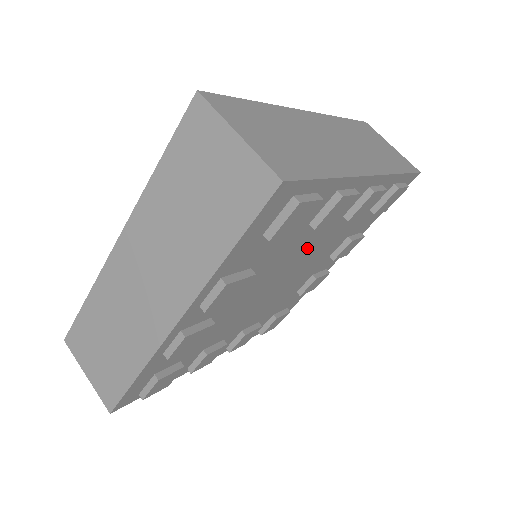
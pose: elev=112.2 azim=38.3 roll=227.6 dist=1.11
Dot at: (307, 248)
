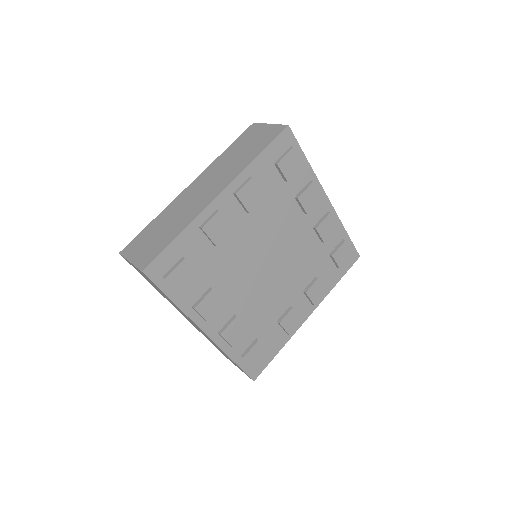
Dot at: (291, 237)
